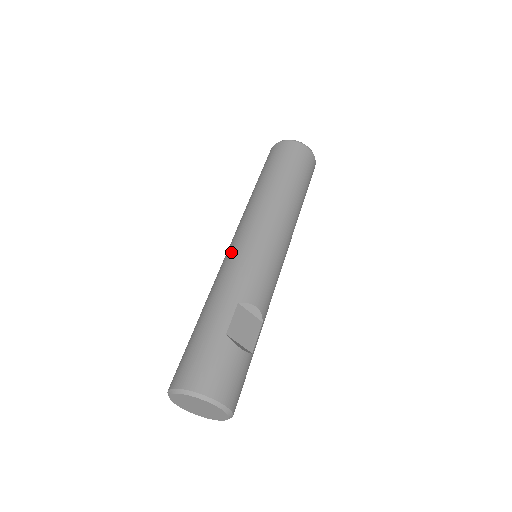
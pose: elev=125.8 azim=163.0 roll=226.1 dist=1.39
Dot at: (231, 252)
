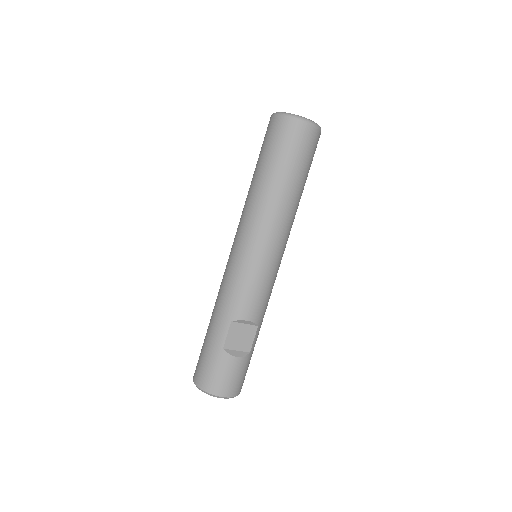
Dot at: (228, 265)
